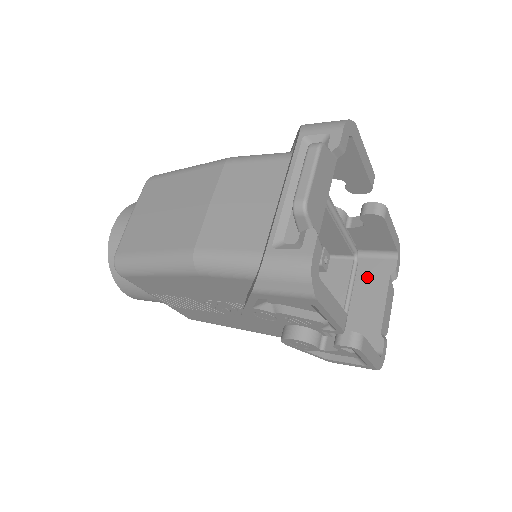
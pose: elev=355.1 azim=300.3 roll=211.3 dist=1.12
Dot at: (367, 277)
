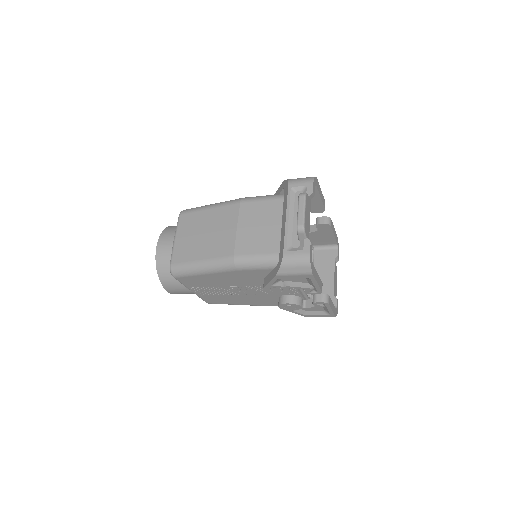
Dot at: (321, 262)
